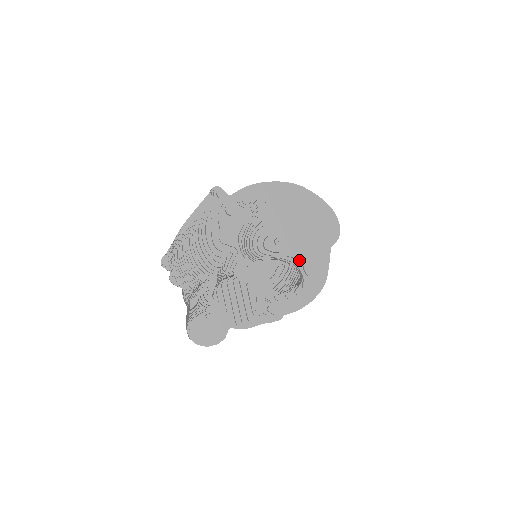
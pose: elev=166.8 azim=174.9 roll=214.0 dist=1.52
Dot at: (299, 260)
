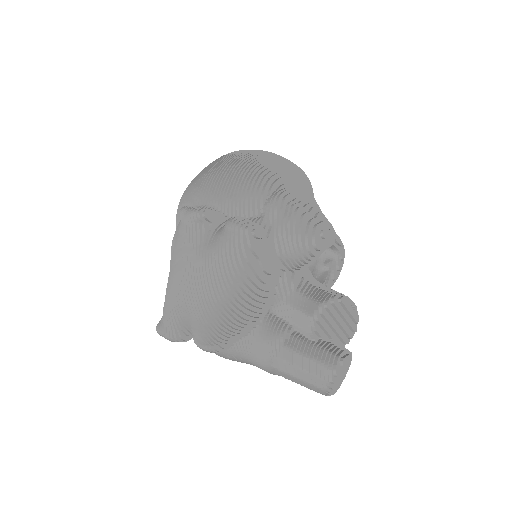
Dot at: occluded
